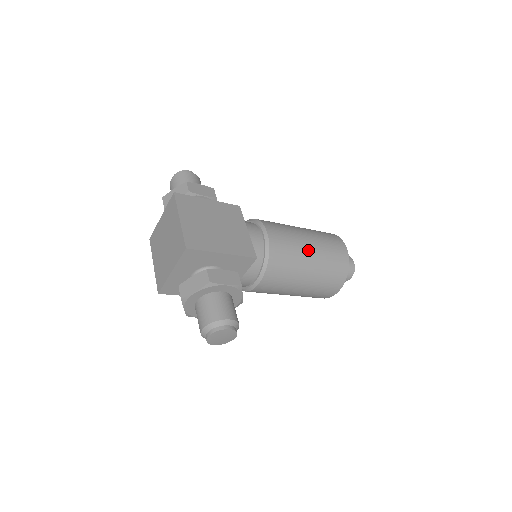
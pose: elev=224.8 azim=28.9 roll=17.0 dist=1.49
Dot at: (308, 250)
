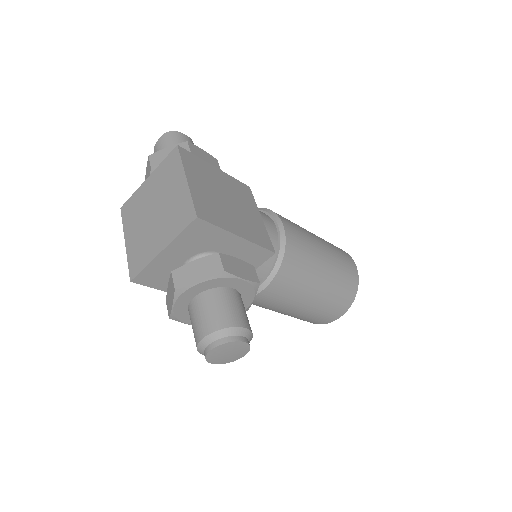
Dot at: (323, 258)
